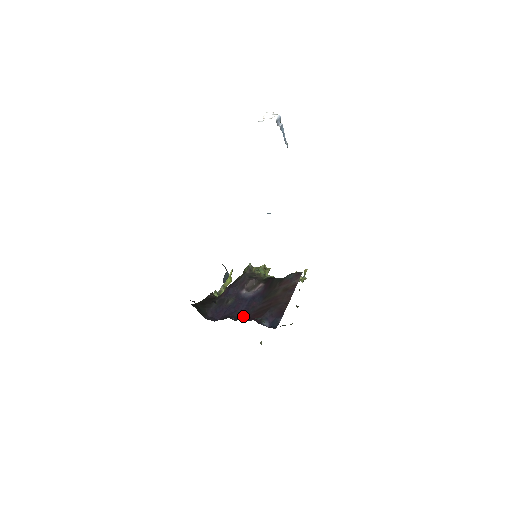
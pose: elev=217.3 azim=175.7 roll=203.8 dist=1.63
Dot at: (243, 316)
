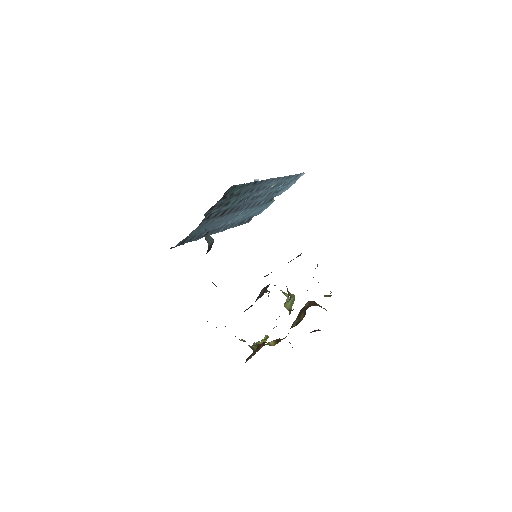
Dot at: occluded
